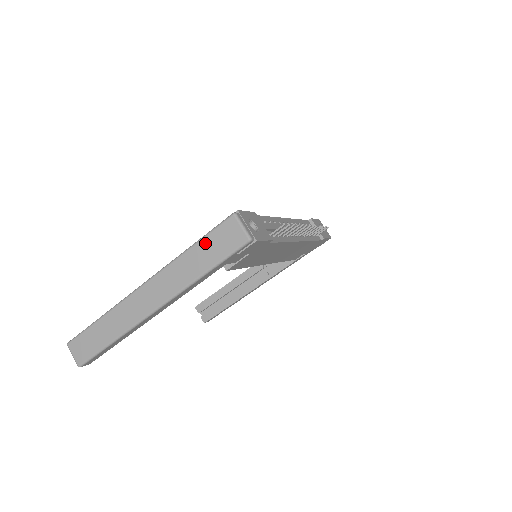
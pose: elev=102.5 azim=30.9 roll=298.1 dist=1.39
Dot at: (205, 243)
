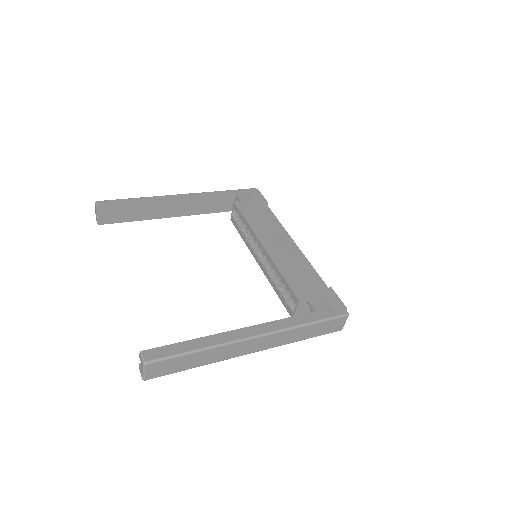
Dot at: (321, 325)
